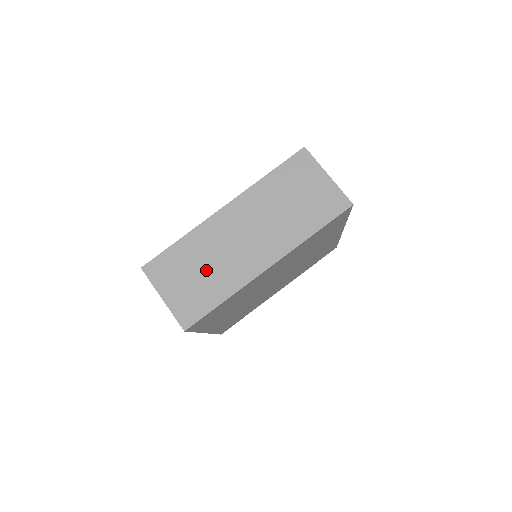
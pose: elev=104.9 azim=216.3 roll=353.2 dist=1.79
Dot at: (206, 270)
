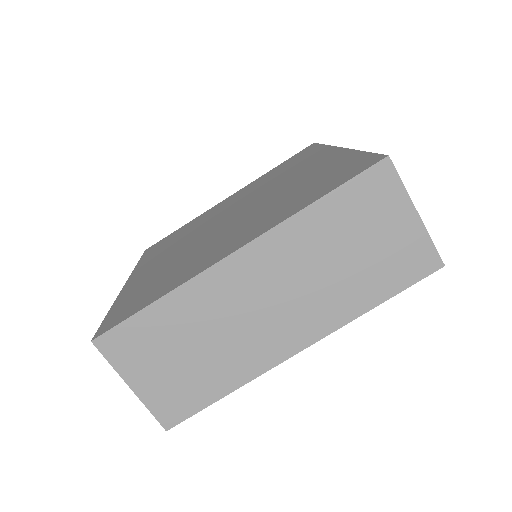
Dot at: (201, 350)
